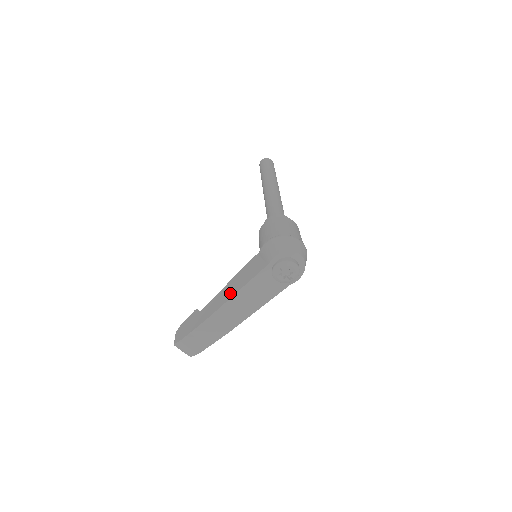
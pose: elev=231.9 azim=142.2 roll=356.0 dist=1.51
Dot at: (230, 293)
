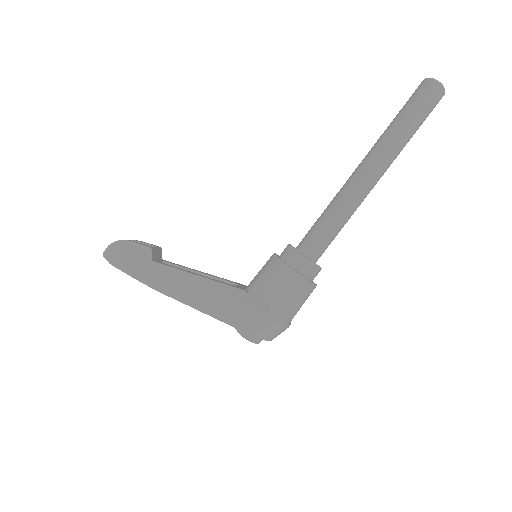
Dot at: (187, 296)
